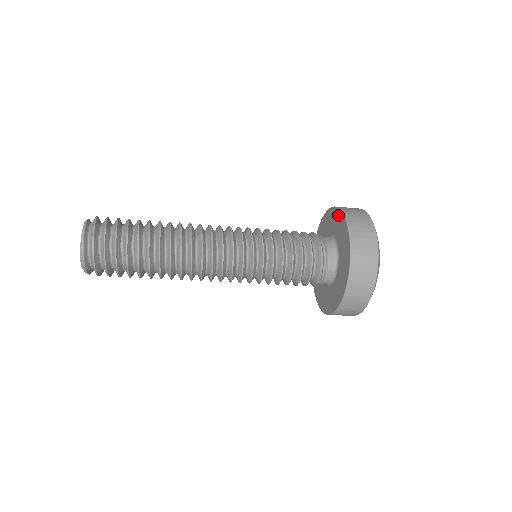
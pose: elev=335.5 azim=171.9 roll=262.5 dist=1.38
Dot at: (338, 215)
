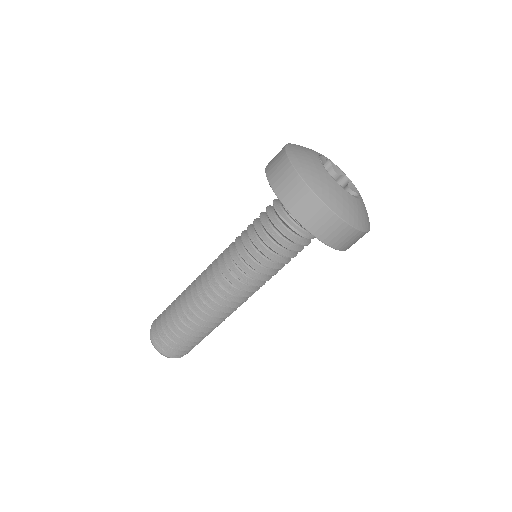
Dot at: occluded
